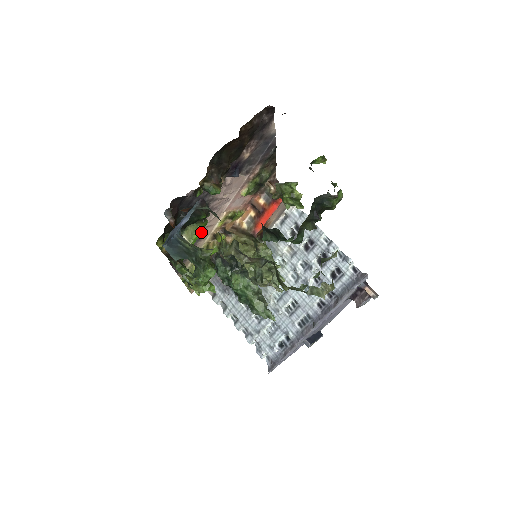
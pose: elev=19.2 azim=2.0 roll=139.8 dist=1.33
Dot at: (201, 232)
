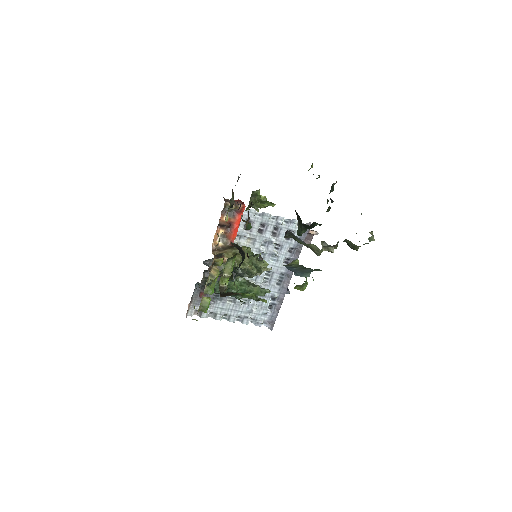
Dot at: (233, 263)
